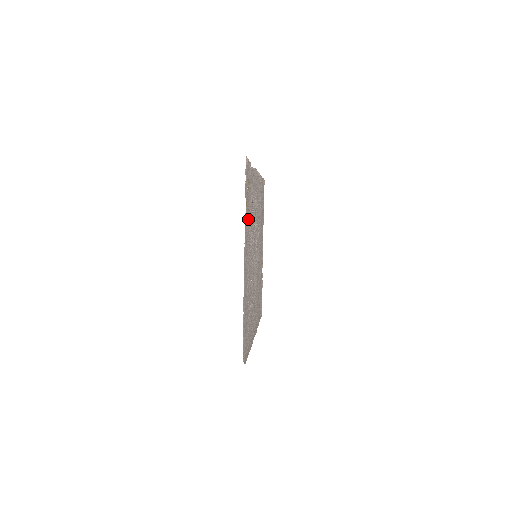
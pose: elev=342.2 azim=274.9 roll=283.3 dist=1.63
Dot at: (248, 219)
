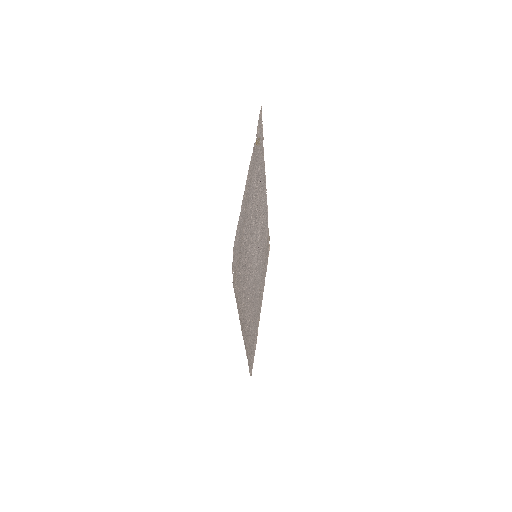
Dot at: (256, 167)
